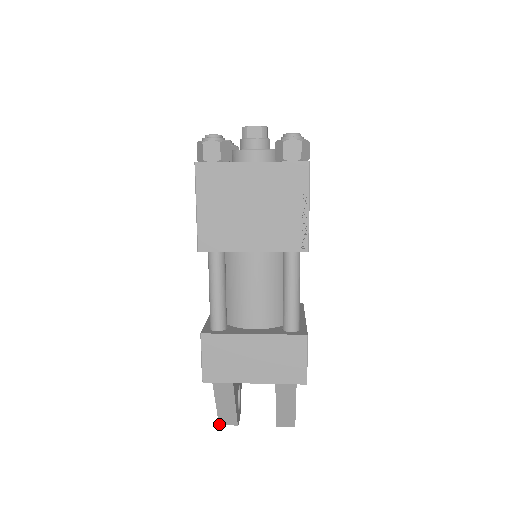
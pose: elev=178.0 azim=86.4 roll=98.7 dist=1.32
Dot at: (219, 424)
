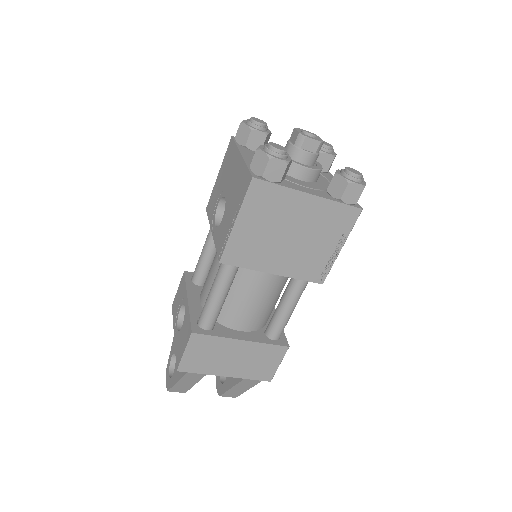
Dot at: occluded
